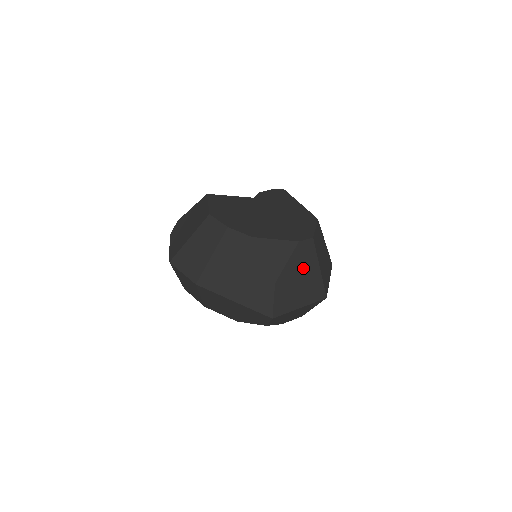
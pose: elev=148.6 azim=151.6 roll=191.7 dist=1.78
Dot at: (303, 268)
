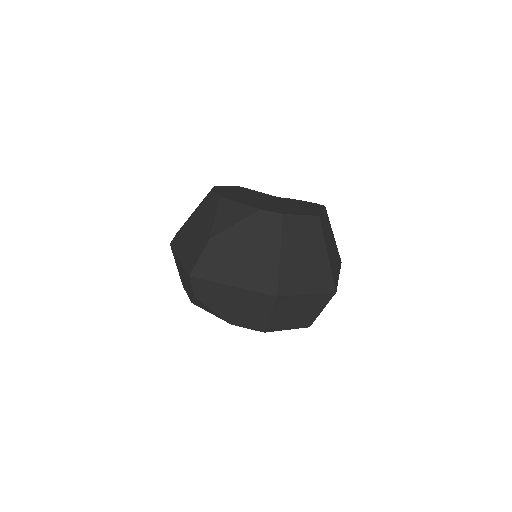
Dot at: (255, 241)
